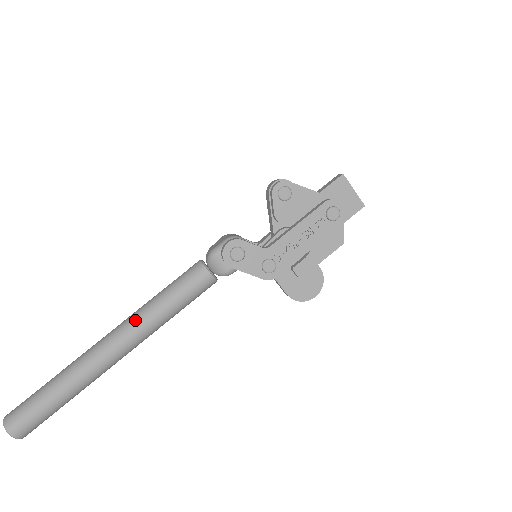
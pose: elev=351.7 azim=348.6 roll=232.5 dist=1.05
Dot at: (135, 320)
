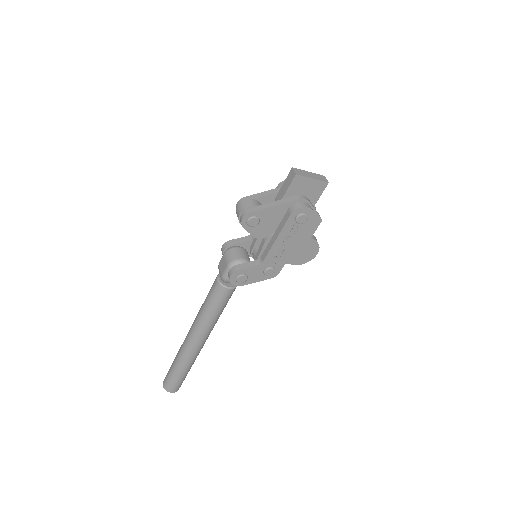
Dot at: (199, 328)
